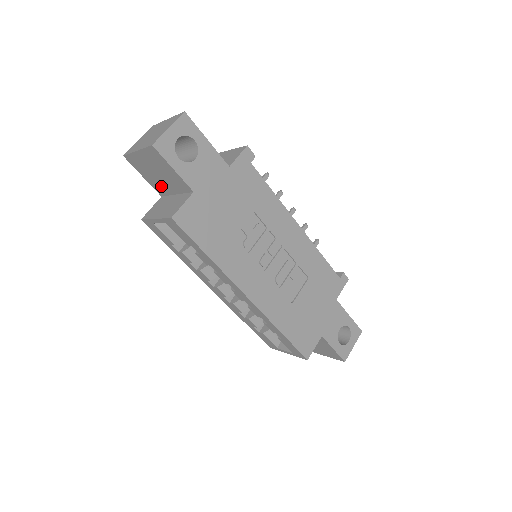
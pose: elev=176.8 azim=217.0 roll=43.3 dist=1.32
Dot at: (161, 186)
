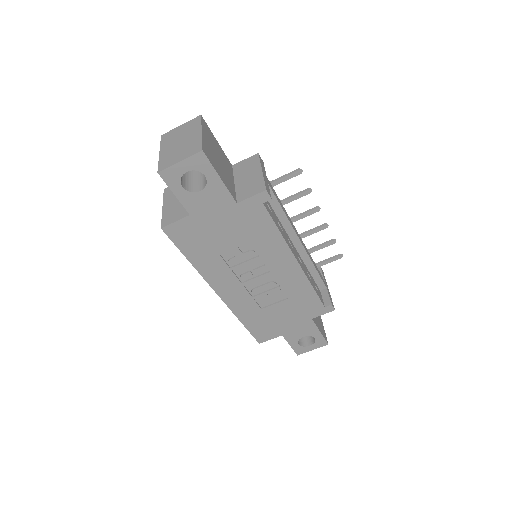
Dot at: occluded
